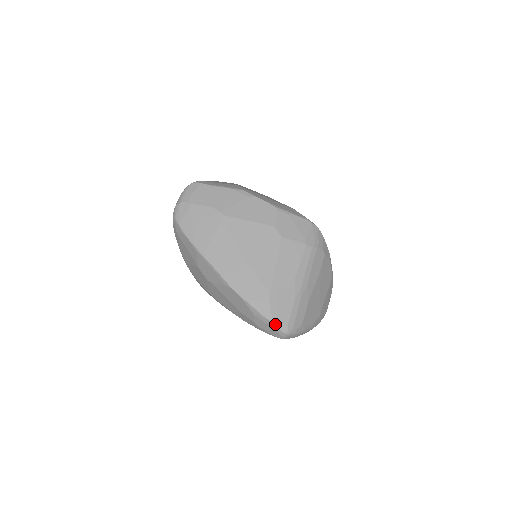
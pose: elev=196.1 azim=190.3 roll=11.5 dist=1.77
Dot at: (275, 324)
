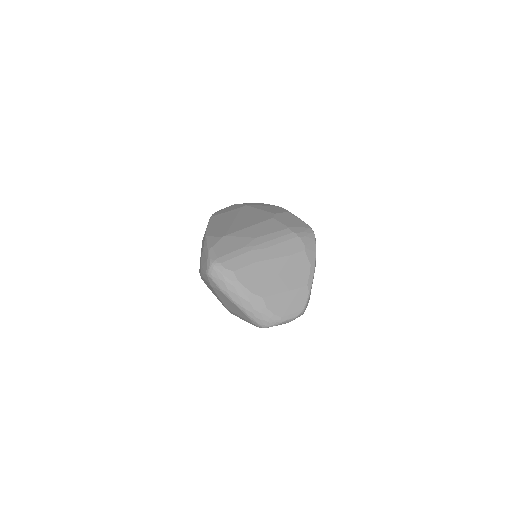
Dot at: (210, 252)
